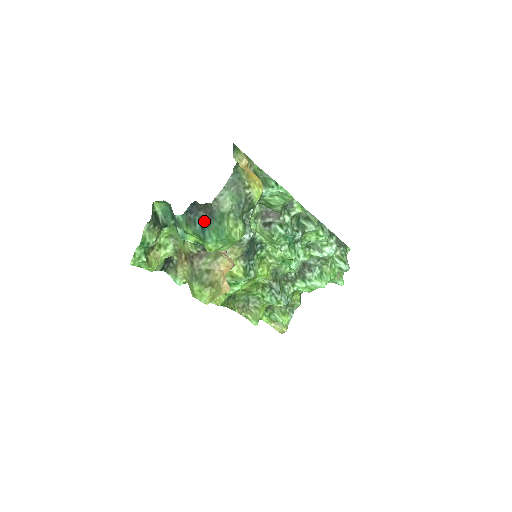
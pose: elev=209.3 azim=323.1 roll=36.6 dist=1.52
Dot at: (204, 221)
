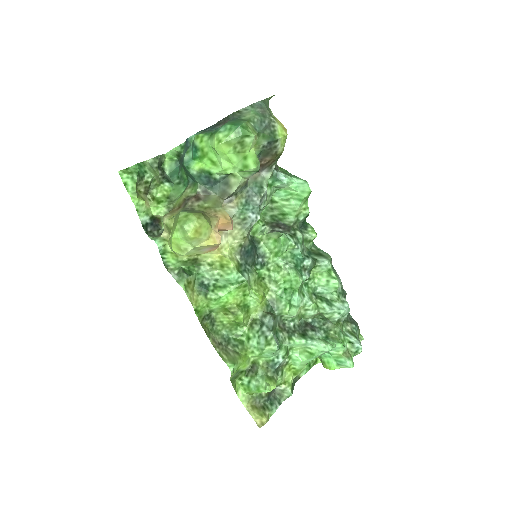
Dot at: occluded
